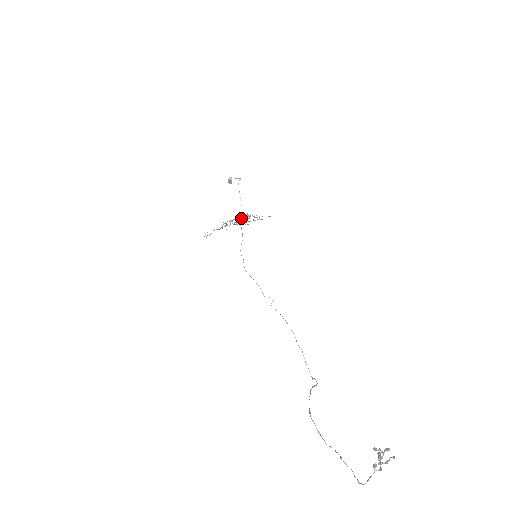
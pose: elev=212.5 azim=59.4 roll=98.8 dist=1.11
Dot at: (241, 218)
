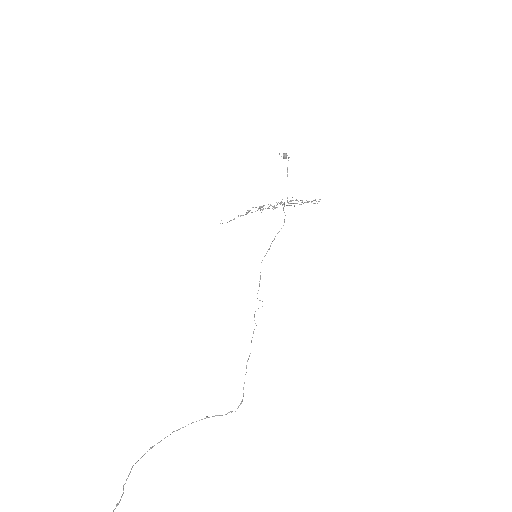
Dot at: (271, 205)
